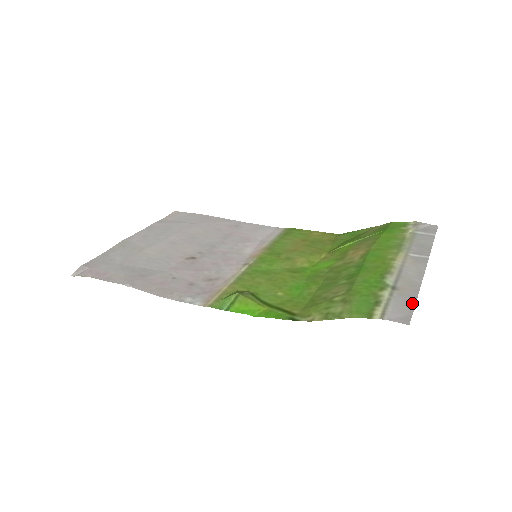
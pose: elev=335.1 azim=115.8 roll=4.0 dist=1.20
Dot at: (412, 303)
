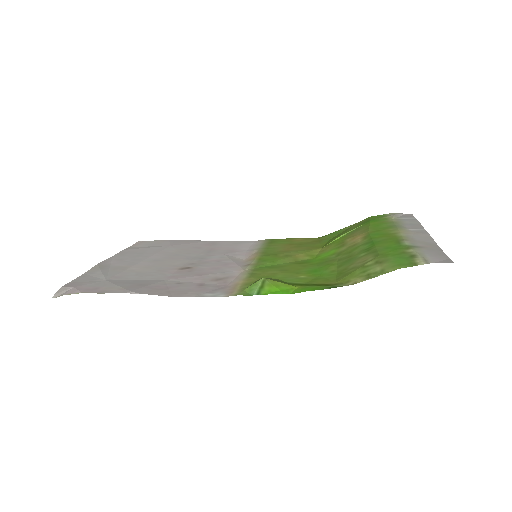
Dot at: (442, 253)
